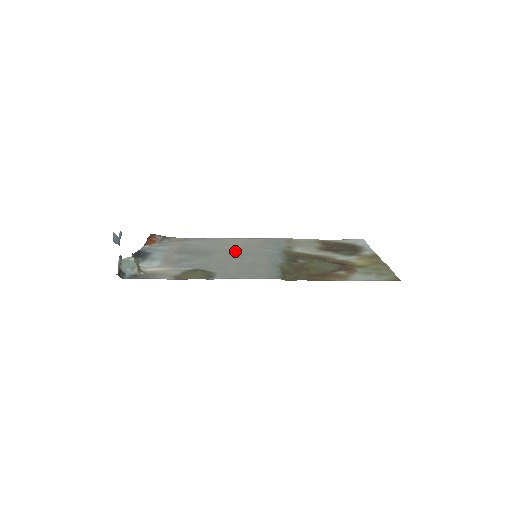
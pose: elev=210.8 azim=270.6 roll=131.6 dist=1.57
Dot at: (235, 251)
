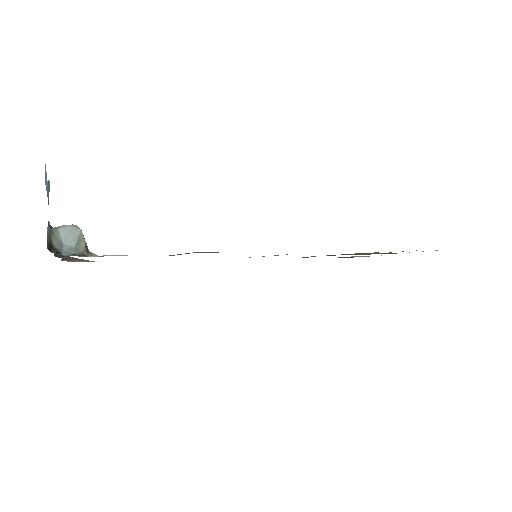
Dot at: occluded
